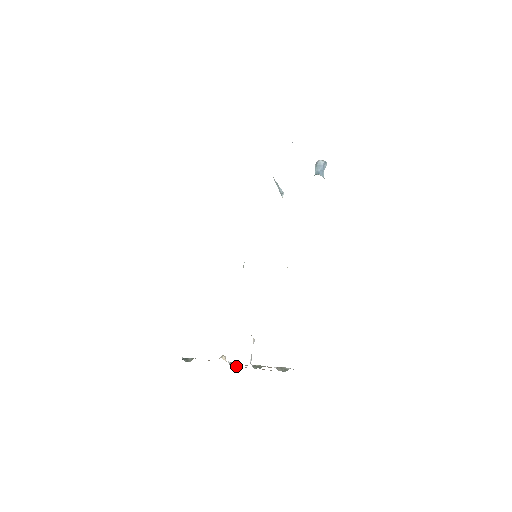
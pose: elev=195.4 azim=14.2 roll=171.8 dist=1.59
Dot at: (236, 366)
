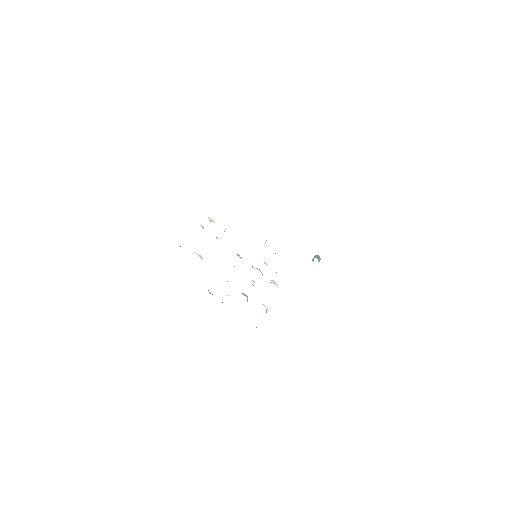
Dot at: (210, 293)
